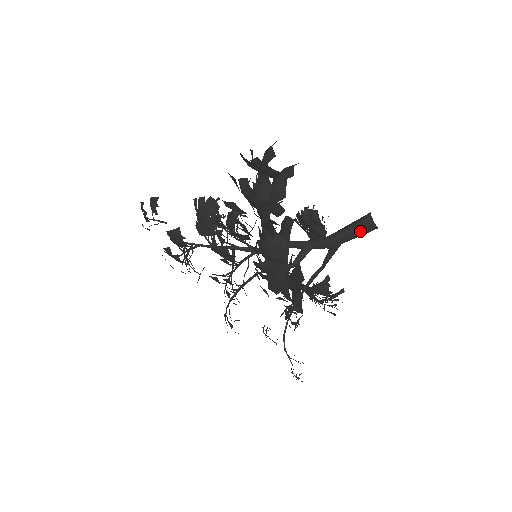
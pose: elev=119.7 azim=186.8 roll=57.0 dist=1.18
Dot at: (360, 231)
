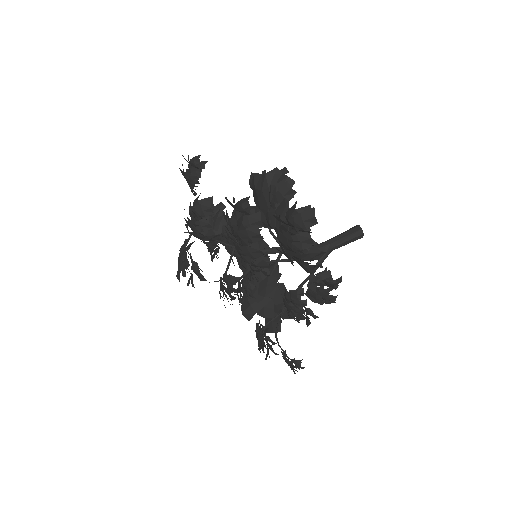
Dot at: (350, 237)
